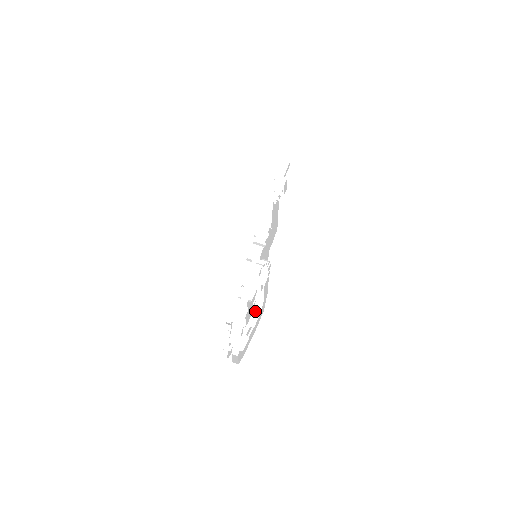
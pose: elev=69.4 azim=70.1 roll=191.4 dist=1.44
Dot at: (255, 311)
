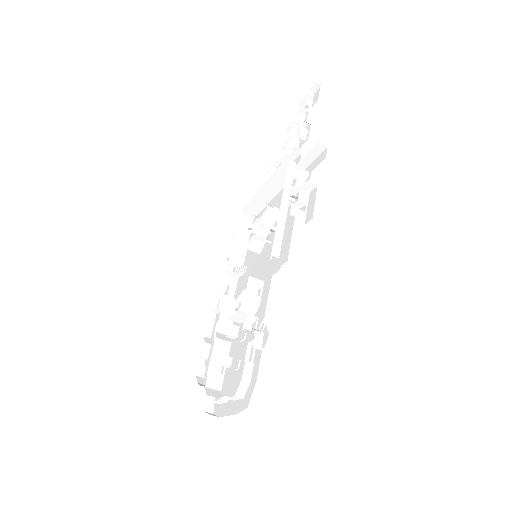
Dot at: (237, 395)
